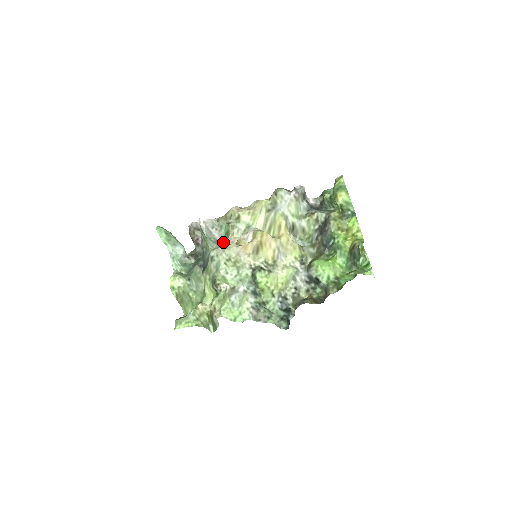
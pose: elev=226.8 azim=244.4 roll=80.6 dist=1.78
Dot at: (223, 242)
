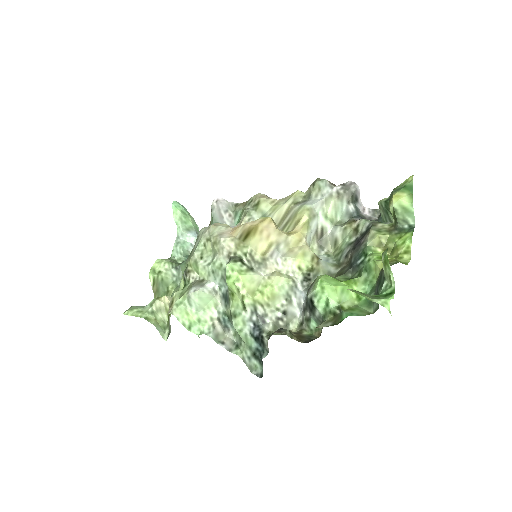
Dot at: occluded
